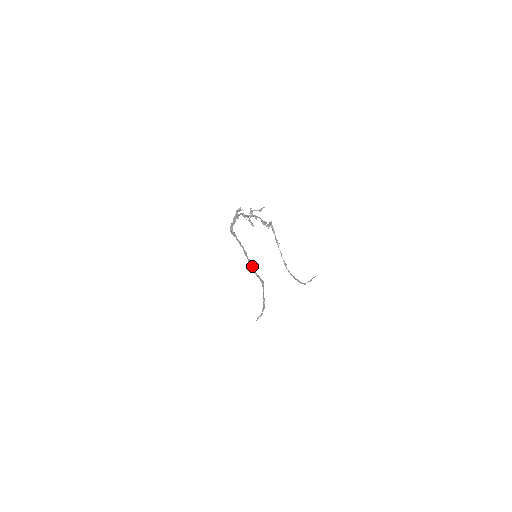
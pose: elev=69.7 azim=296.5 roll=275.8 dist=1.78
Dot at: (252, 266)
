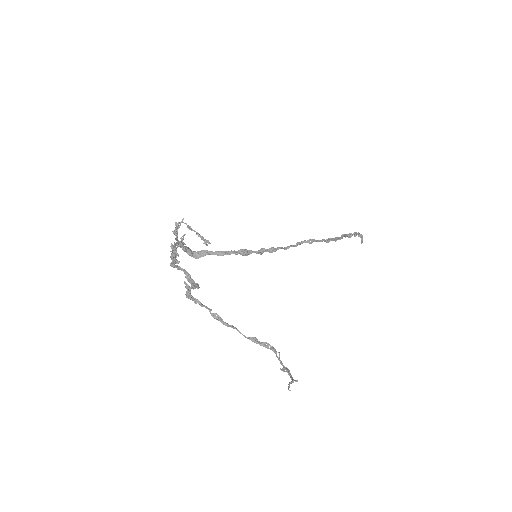
Dot at: (273, 250)
